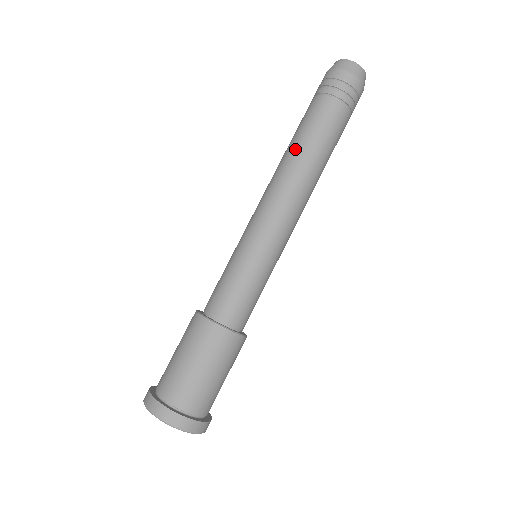
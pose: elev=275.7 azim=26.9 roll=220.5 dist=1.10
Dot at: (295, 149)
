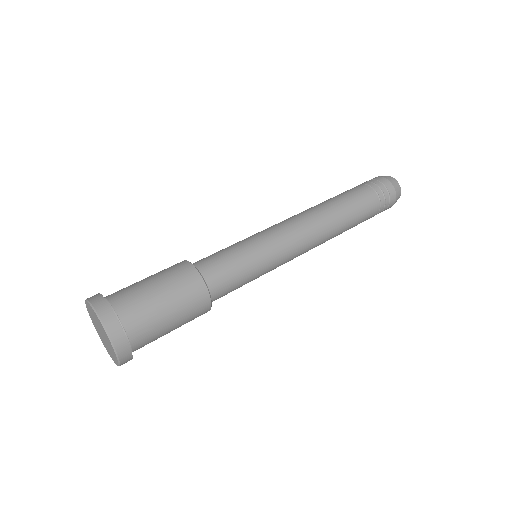
Dot at: occluded
